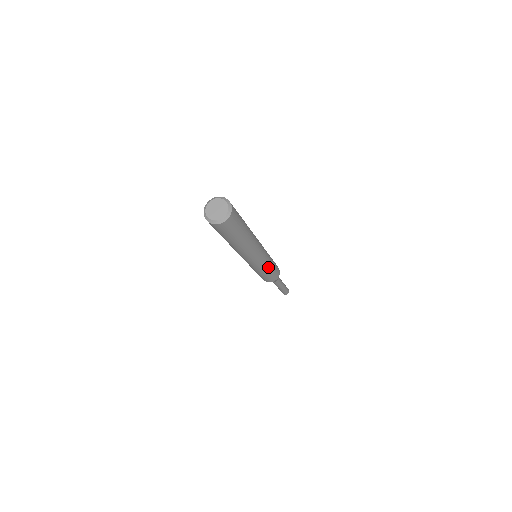
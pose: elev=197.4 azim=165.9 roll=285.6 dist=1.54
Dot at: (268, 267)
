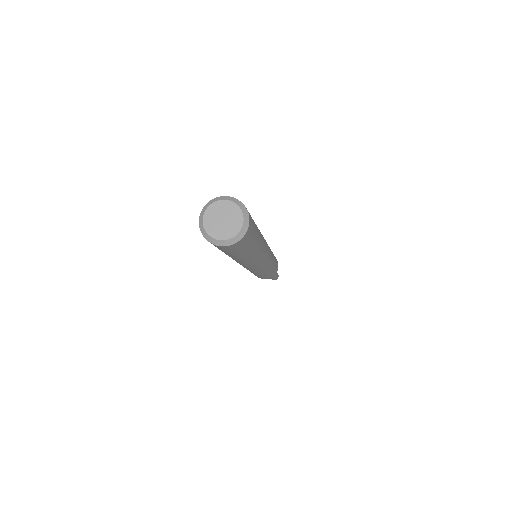
Dot at: (273, 257)
